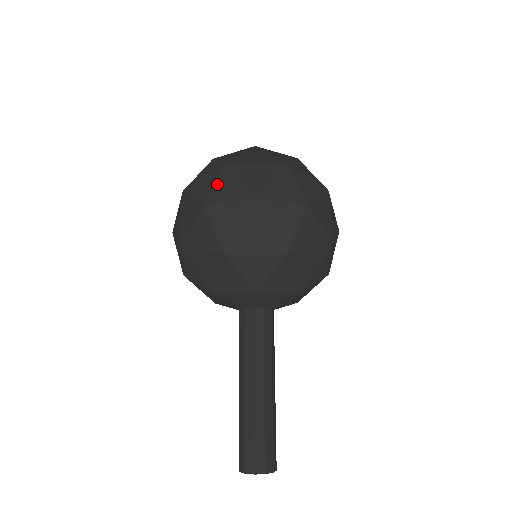
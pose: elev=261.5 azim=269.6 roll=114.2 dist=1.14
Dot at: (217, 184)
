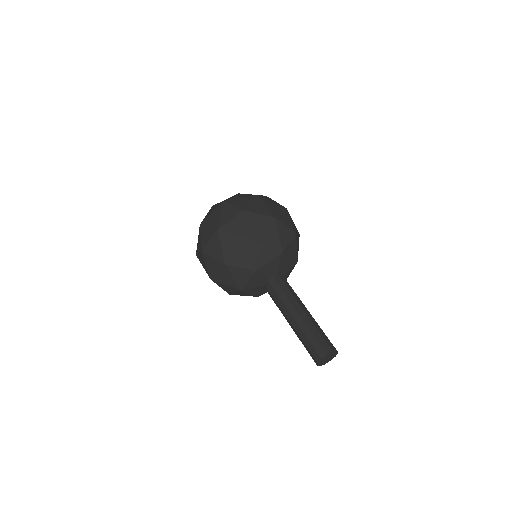
Dot at: (202, 238)
